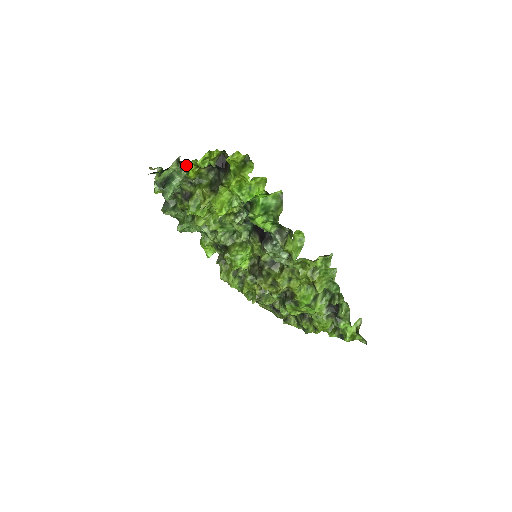
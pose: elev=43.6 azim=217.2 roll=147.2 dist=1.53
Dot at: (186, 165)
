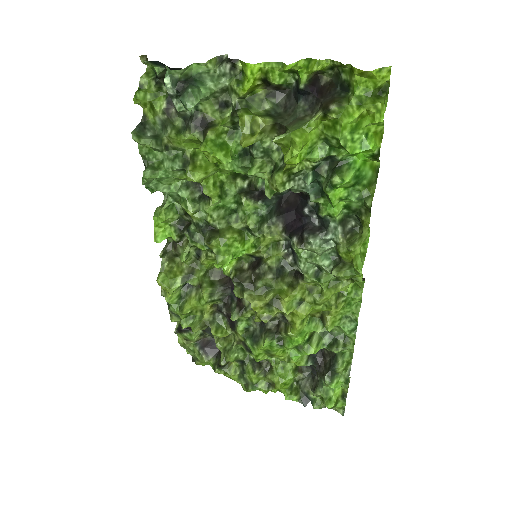
Dot at: (254, 65)
